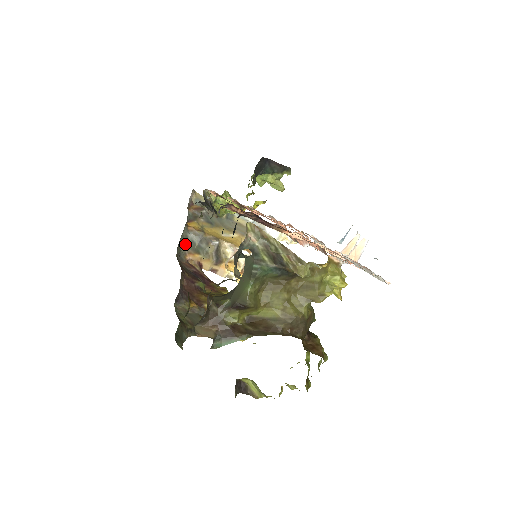
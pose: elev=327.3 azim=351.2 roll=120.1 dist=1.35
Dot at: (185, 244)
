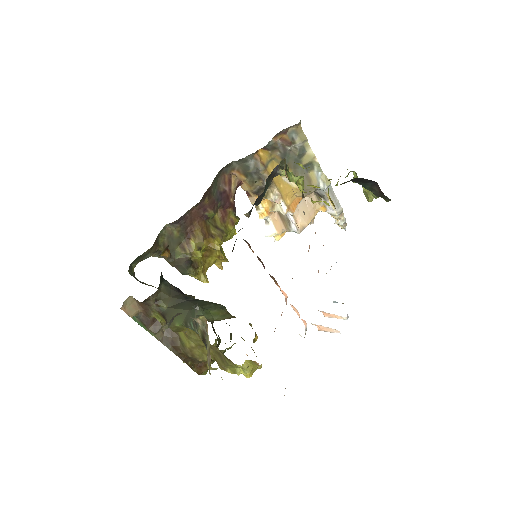
Dot at: (240, 163)
